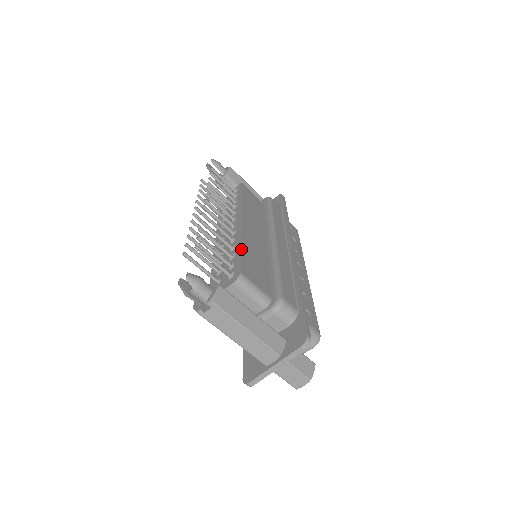
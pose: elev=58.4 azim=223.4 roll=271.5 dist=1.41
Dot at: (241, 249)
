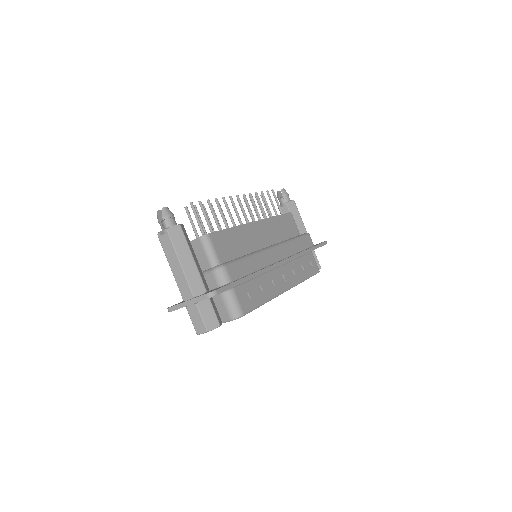
Dot at: (228, 228)
